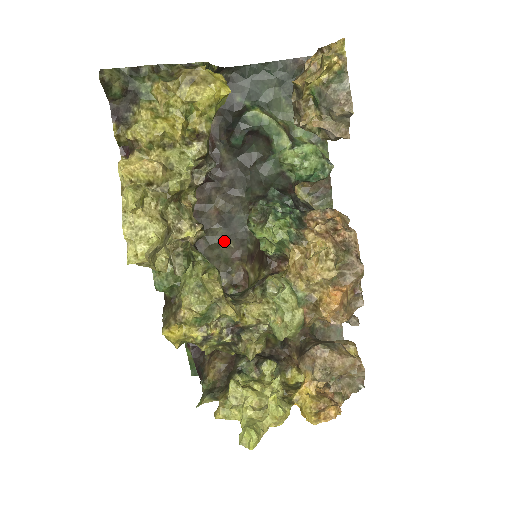
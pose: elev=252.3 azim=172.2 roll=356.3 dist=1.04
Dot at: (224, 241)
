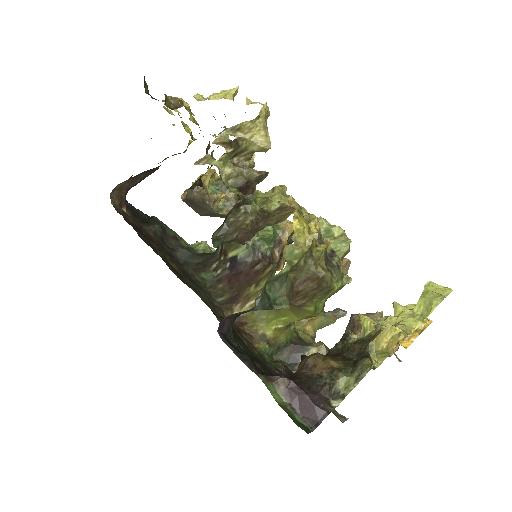
Dot at: (199, 291)
